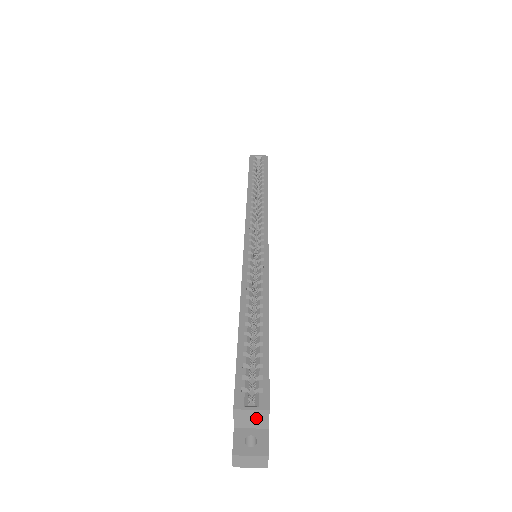
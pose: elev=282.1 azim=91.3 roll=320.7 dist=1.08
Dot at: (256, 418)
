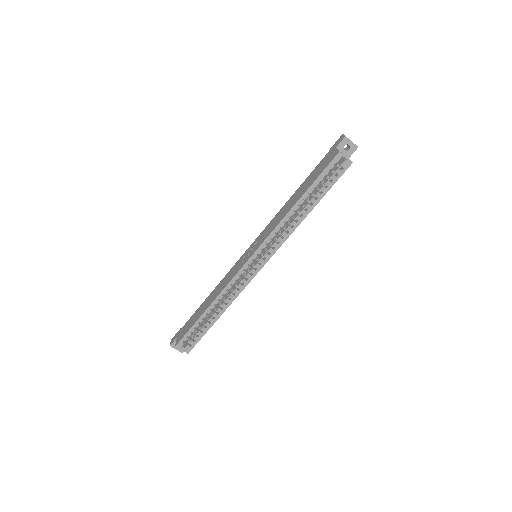
Dot at: (184, 347)
